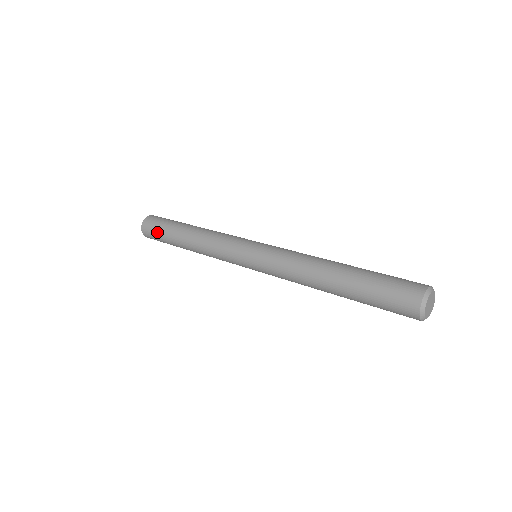
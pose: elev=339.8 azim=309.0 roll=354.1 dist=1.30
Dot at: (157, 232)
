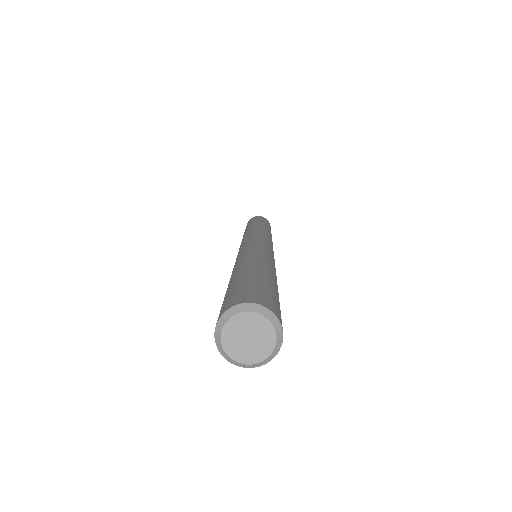
Dot at: (250, 221)
